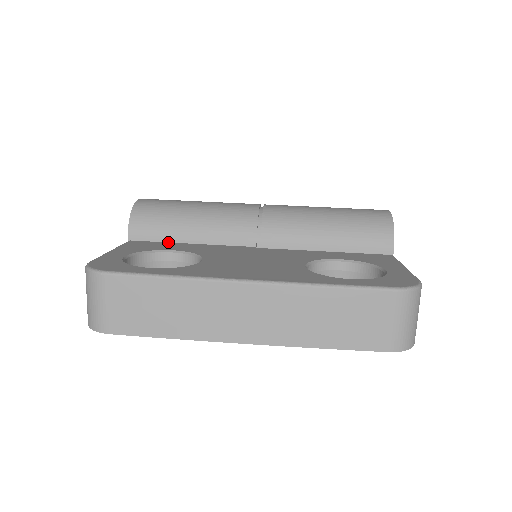
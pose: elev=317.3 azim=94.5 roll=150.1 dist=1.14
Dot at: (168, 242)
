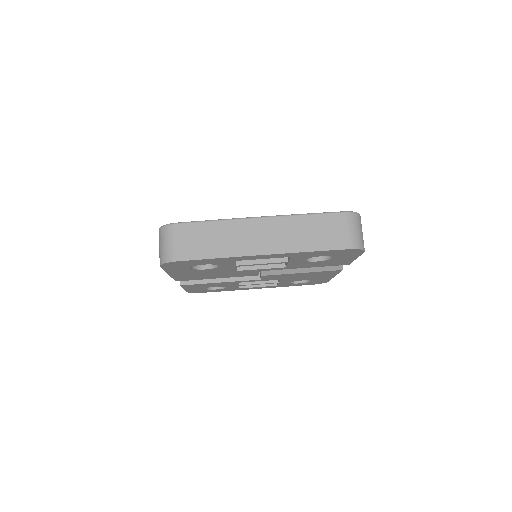
Dot at: occluded
